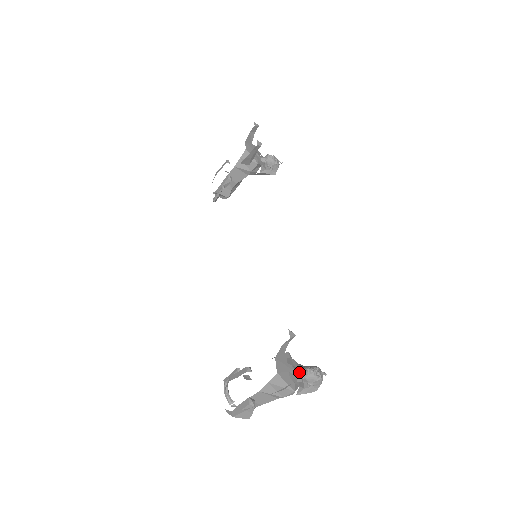
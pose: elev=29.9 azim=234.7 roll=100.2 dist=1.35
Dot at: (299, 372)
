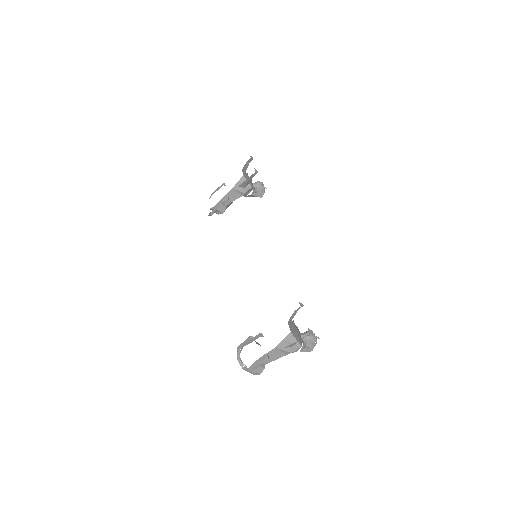
Dot at: (302, 335)
